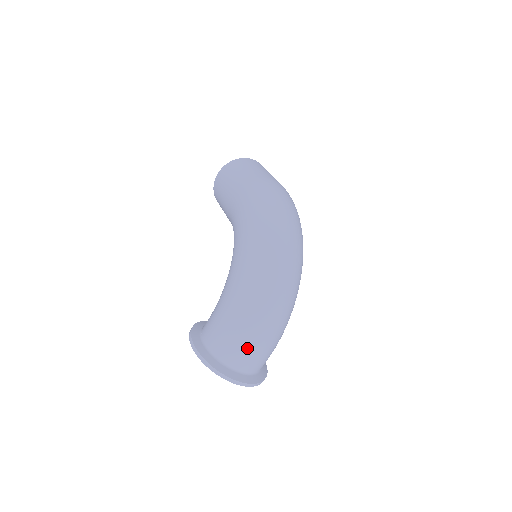
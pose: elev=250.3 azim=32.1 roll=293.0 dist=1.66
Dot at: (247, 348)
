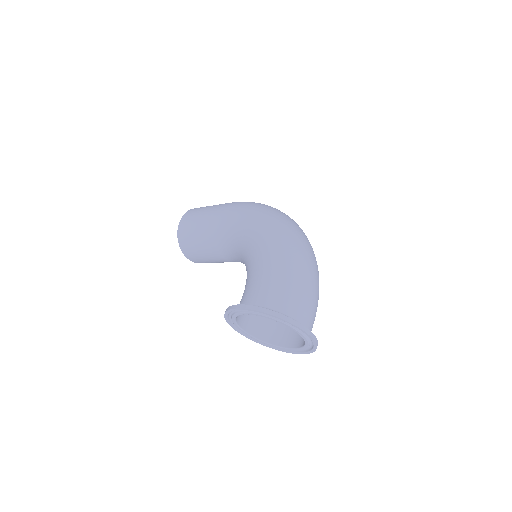
Dot at: (304, 295)
